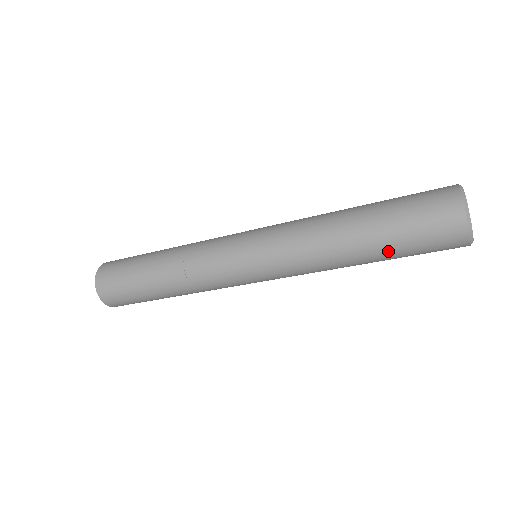
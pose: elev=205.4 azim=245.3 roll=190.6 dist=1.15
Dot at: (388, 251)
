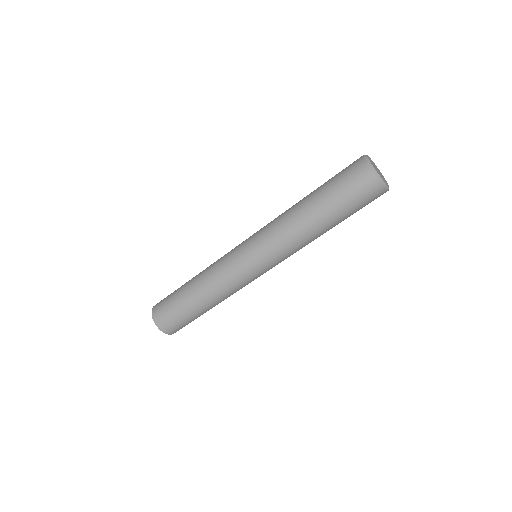
Dot at: (333, 210)
